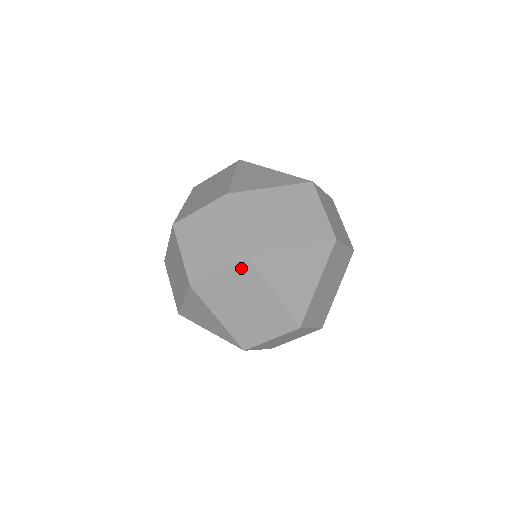
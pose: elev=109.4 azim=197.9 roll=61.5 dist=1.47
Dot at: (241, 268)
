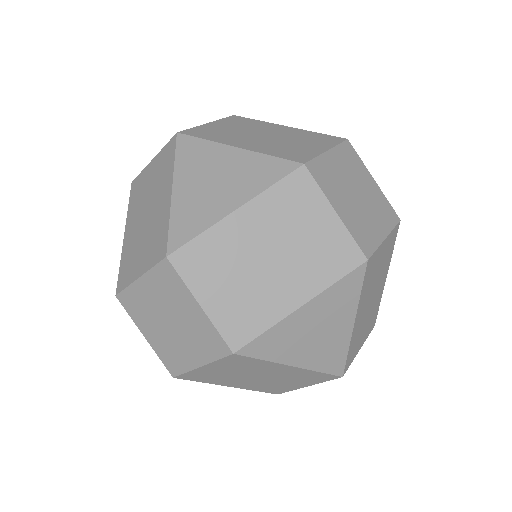
Dot at: (230, 360)
